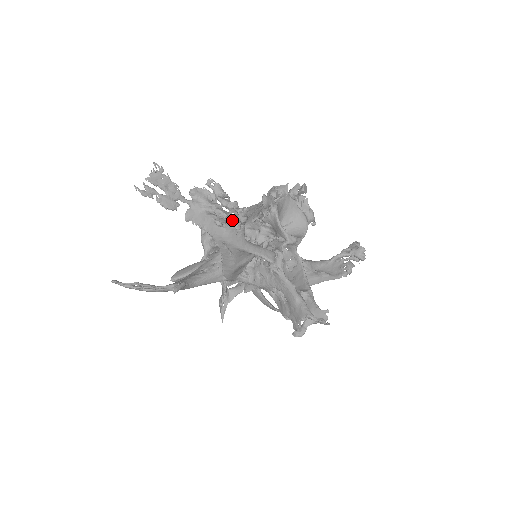
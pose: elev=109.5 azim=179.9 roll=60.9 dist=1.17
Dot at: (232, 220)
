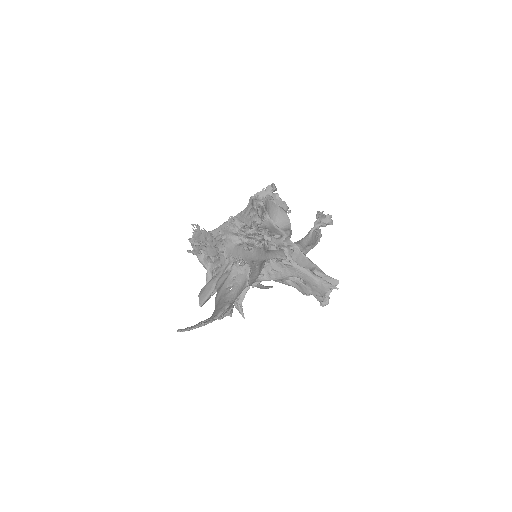
Dot at: (258, 242)
